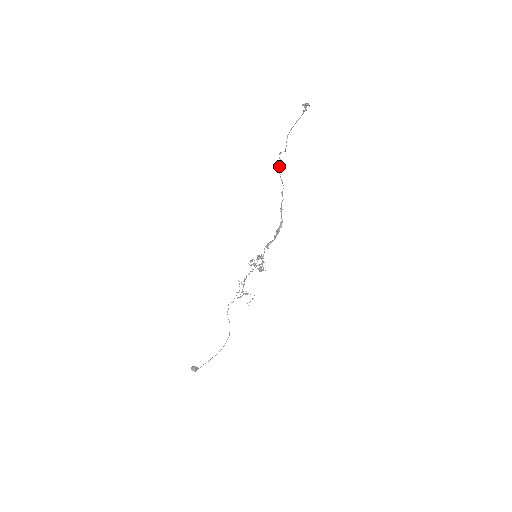
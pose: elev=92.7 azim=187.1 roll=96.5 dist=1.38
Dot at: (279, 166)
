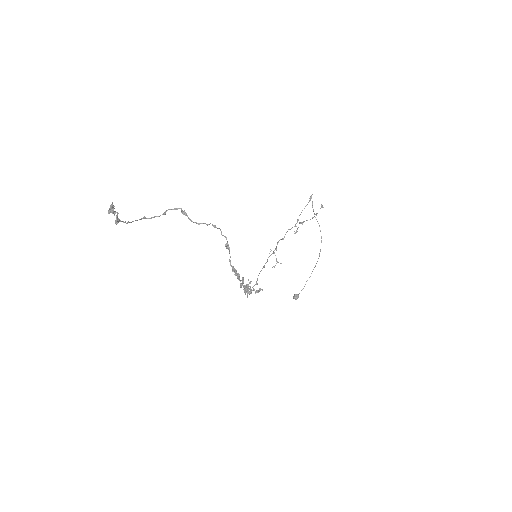
Dot at: occluded
